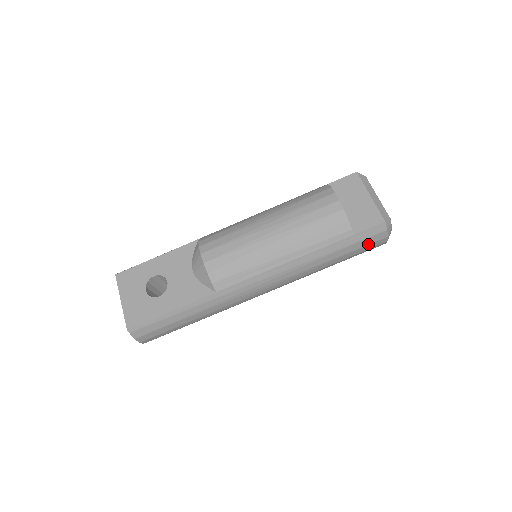
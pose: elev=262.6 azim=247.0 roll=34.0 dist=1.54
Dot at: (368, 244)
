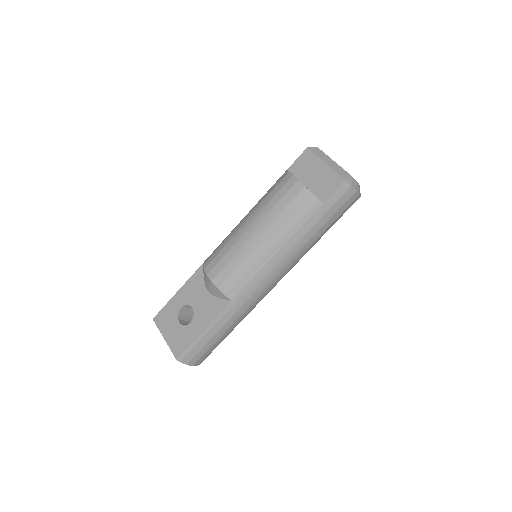
Dot at: (341, 205)
